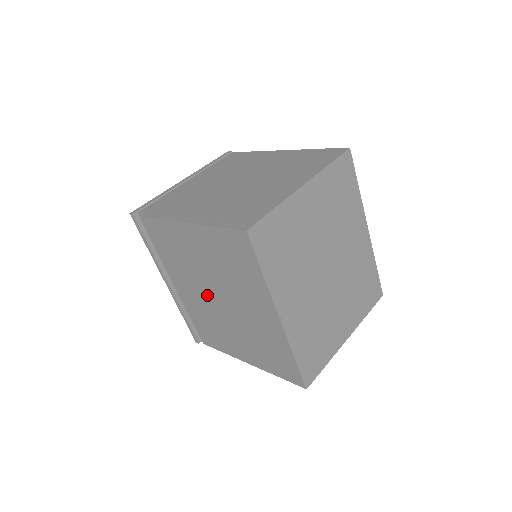
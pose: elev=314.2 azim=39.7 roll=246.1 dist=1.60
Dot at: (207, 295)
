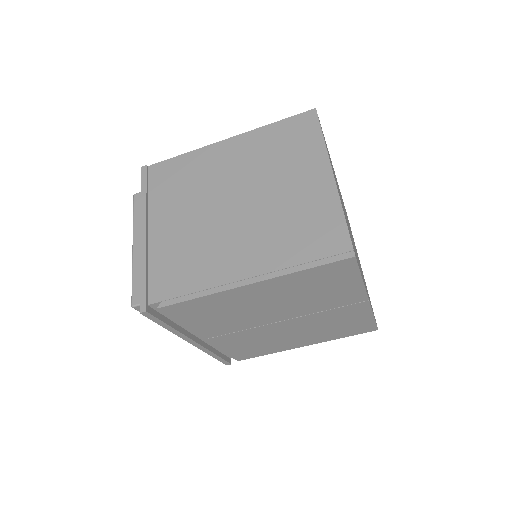
Dot at: (263, 325)
